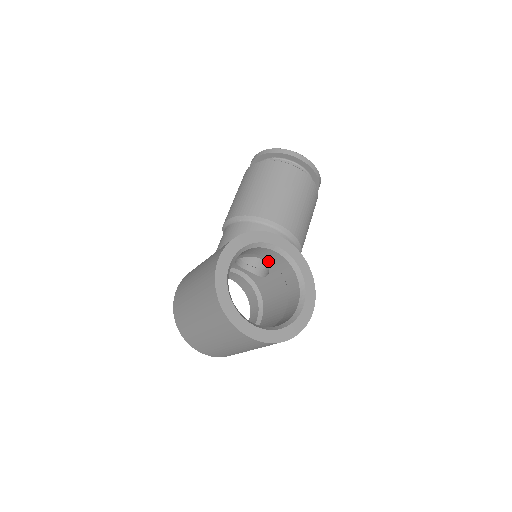
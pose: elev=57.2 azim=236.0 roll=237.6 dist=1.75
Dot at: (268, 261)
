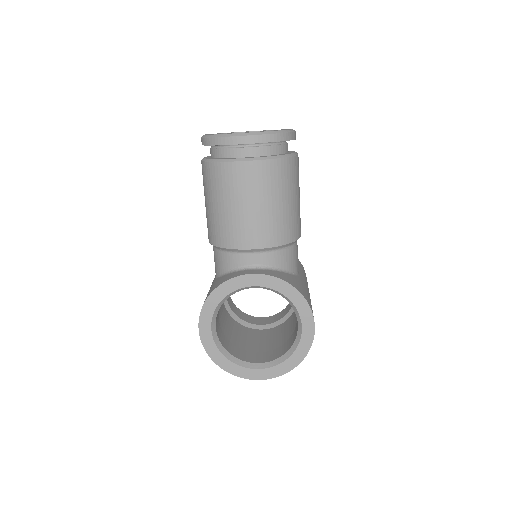
Dot at: occluded
